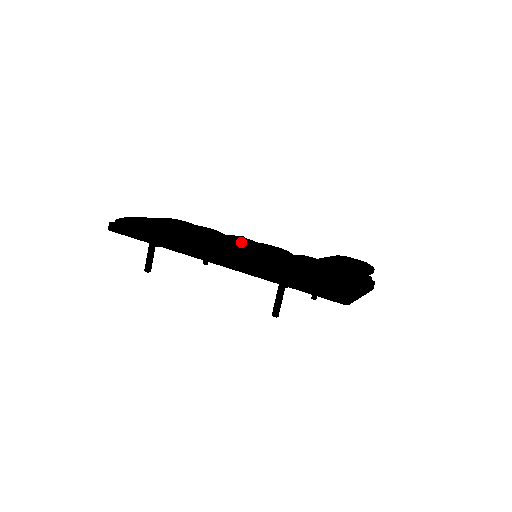
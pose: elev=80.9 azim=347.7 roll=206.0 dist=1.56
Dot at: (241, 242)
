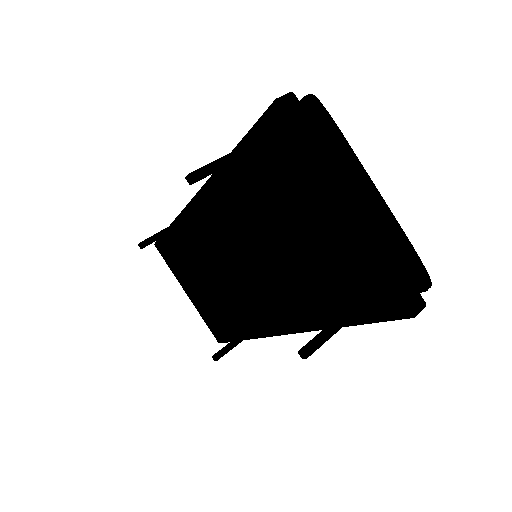
Dot at: occluded
